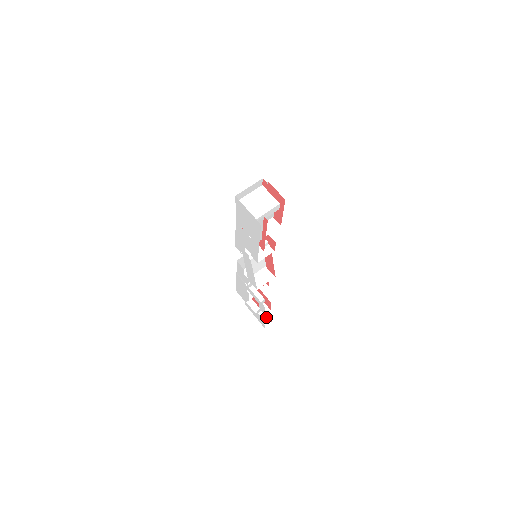
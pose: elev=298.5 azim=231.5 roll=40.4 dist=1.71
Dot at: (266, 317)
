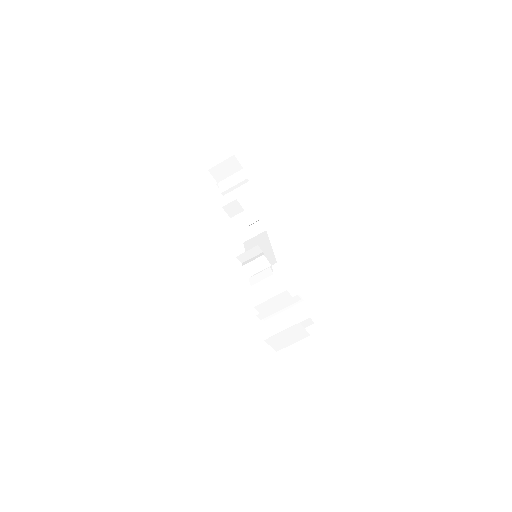
Dot at: occluded
